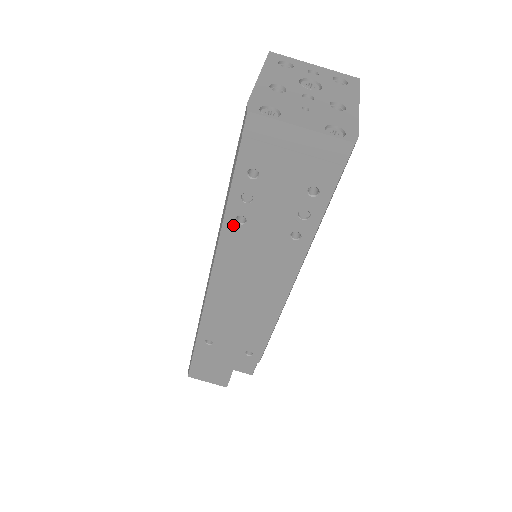
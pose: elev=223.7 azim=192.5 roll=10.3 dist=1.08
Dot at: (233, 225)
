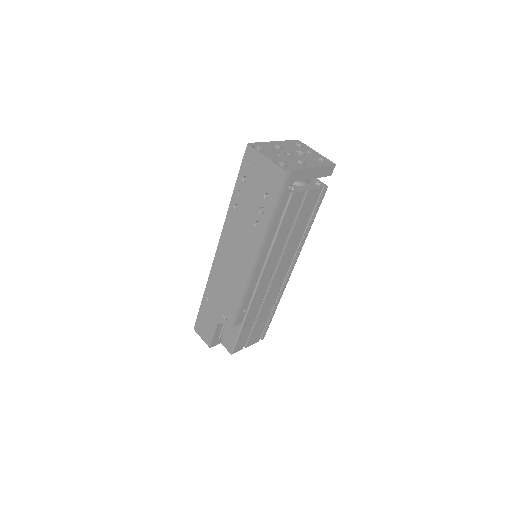
Dot at: (233, 209)
